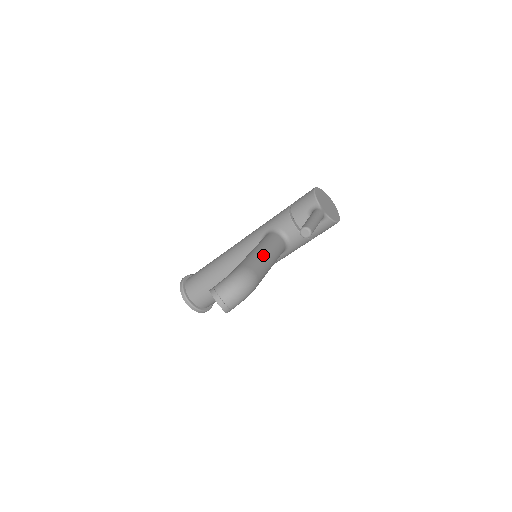
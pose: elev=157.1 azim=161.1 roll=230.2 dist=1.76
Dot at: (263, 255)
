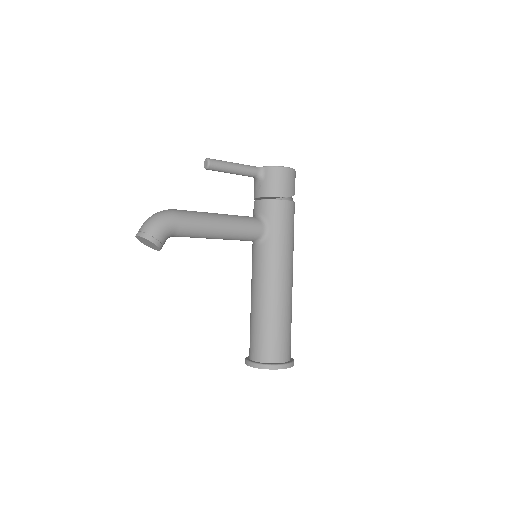
Dot at: occluded
